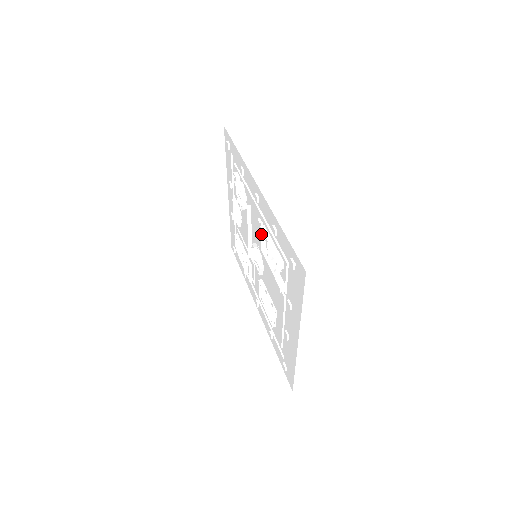
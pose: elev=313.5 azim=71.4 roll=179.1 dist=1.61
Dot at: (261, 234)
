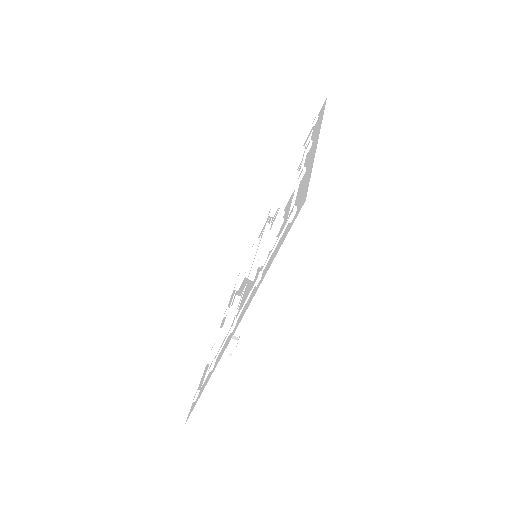
Dot at: (241, 300)
